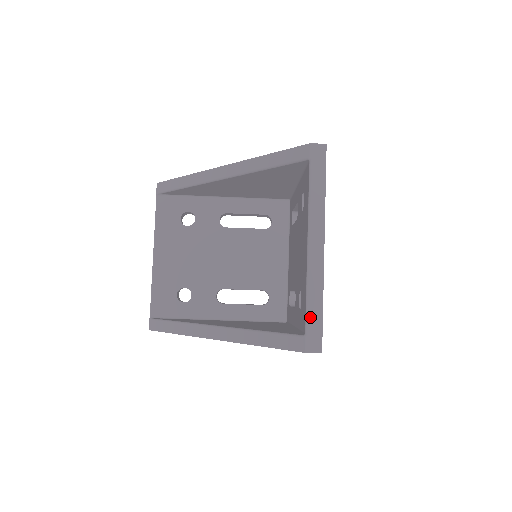
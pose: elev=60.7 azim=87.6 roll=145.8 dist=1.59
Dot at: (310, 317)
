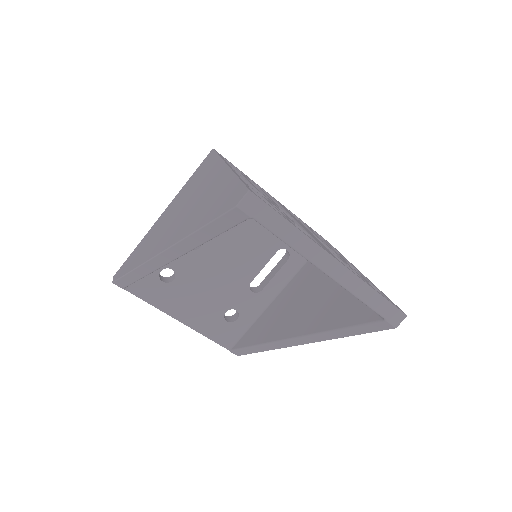
Dot at: (377, 309)
